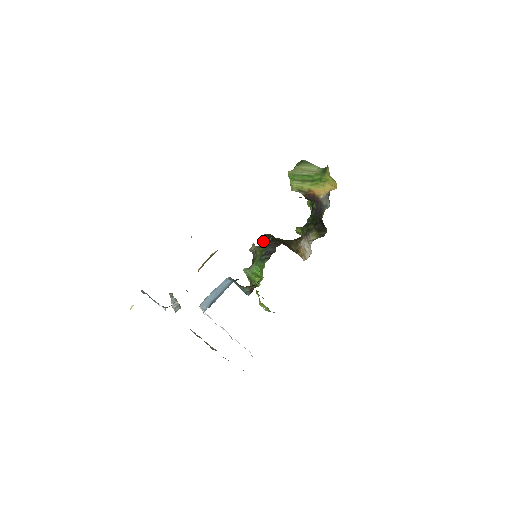
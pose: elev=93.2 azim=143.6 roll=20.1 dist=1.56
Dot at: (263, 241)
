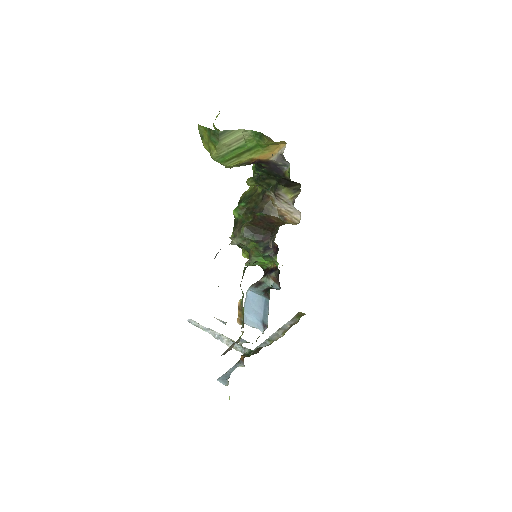
Dot at: (250, 240)
